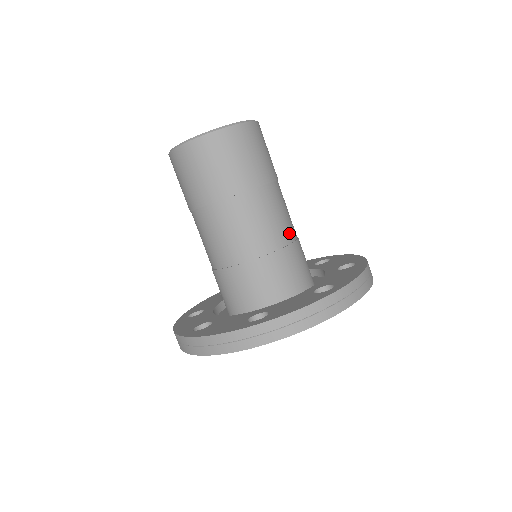
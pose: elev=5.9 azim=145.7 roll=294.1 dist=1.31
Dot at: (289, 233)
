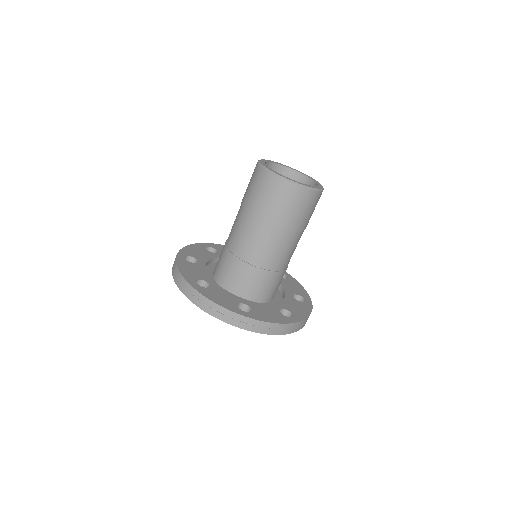
Dot at: (271, 264)
